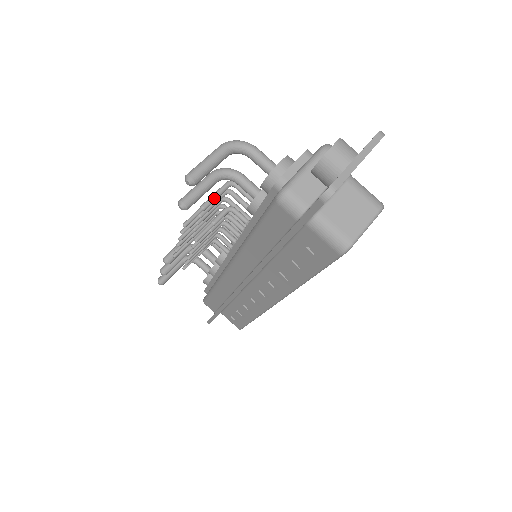
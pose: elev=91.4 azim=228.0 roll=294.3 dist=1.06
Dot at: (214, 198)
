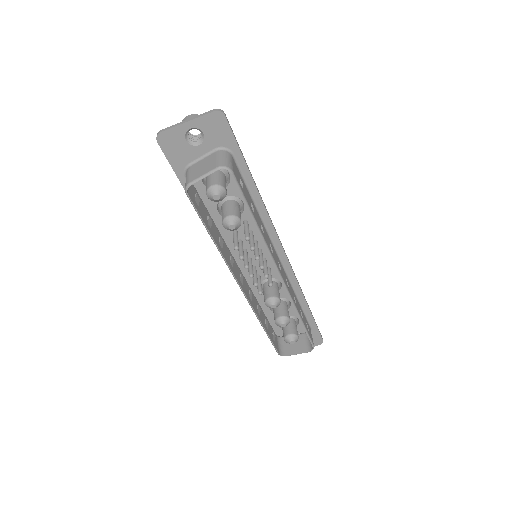
Dot at: occluded
